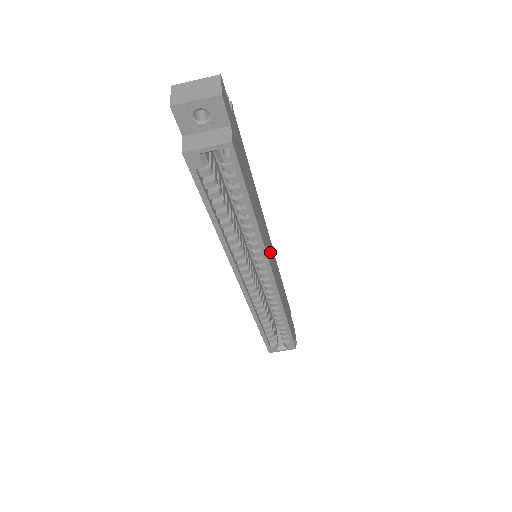
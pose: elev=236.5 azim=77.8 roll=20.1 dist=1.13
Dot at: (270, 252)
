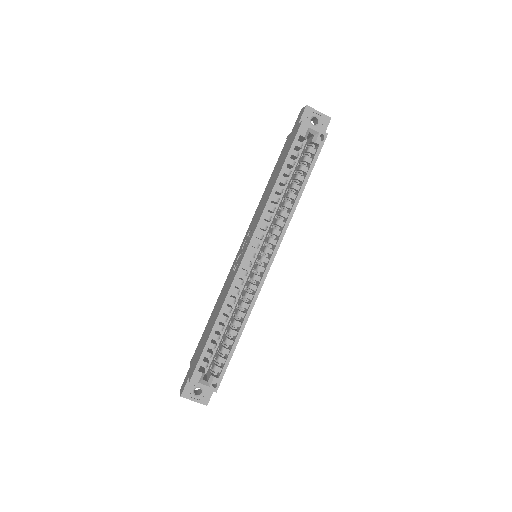
Dot at: occluded
